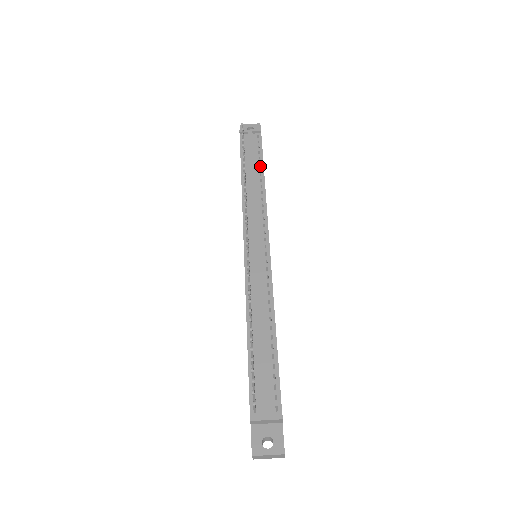
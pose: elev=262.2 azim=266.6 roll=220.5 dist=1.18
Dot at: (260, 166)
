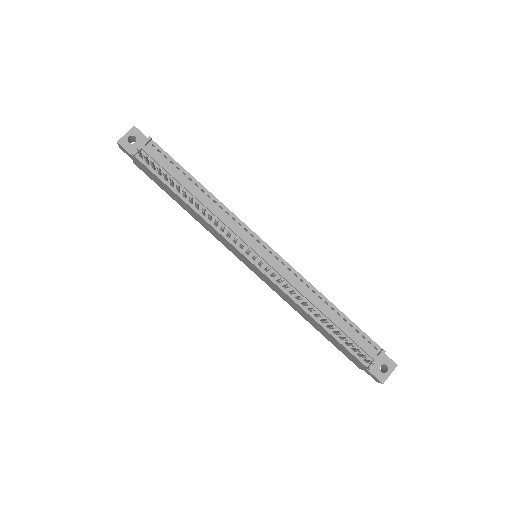
Dot at: (187, 176)
